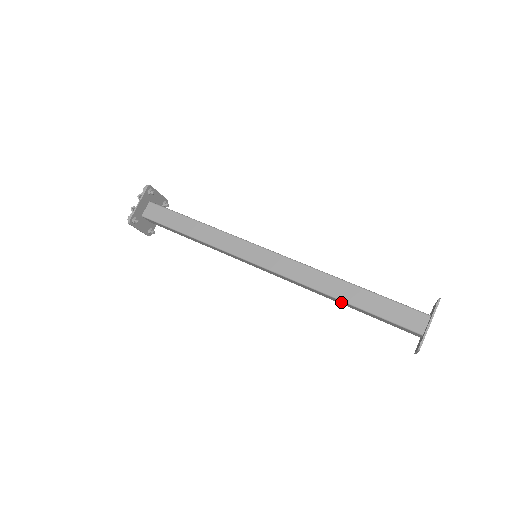
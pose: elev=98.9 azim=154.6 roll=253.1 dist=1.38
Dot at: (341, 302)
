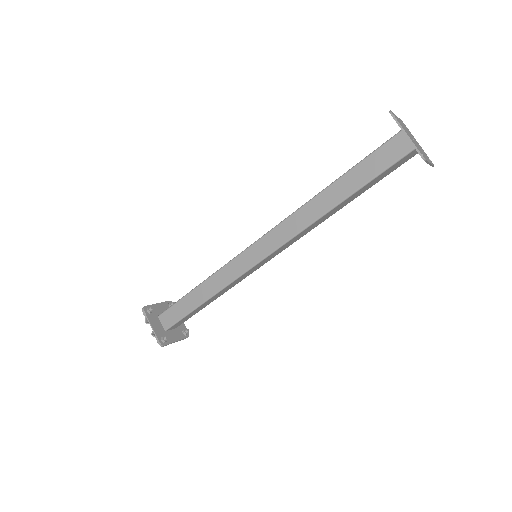
Dot at: (341, 206)
